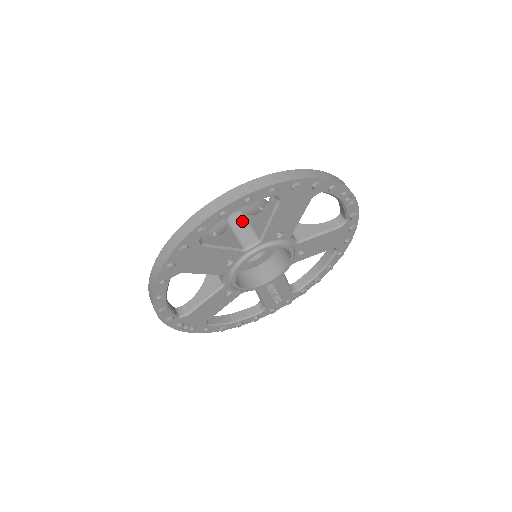
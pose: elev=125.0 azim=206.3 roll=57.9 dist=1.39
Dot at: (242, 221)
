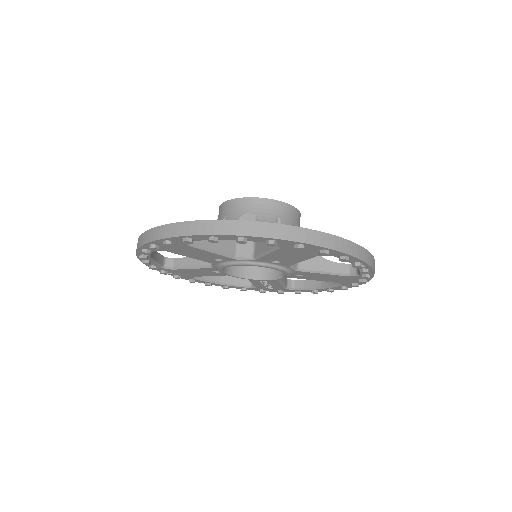
Dot at: occluded
